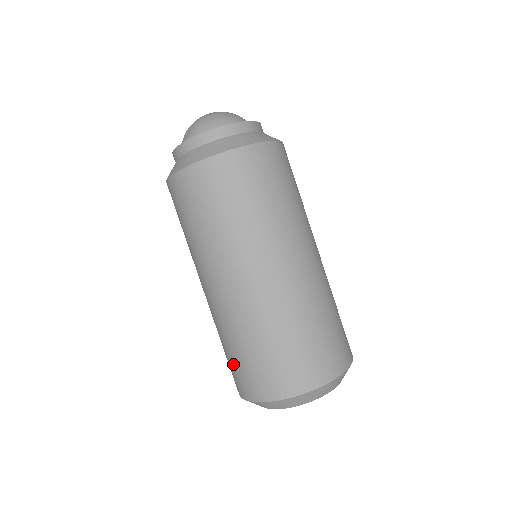
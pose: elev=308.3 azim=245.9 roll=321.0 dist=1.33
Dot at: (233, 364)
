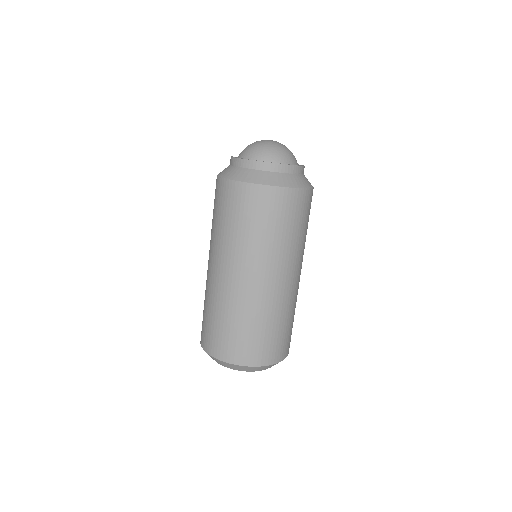
Dot at: occluded
